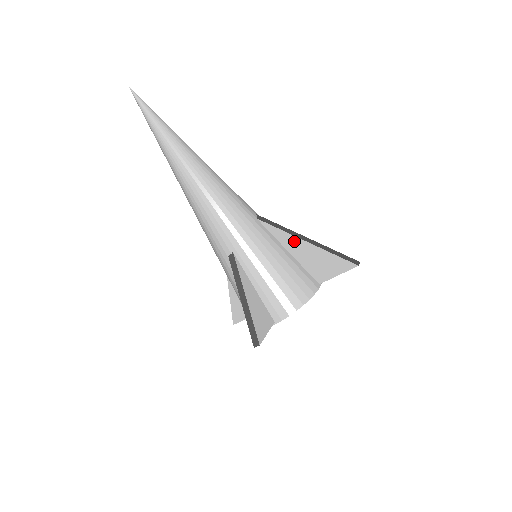
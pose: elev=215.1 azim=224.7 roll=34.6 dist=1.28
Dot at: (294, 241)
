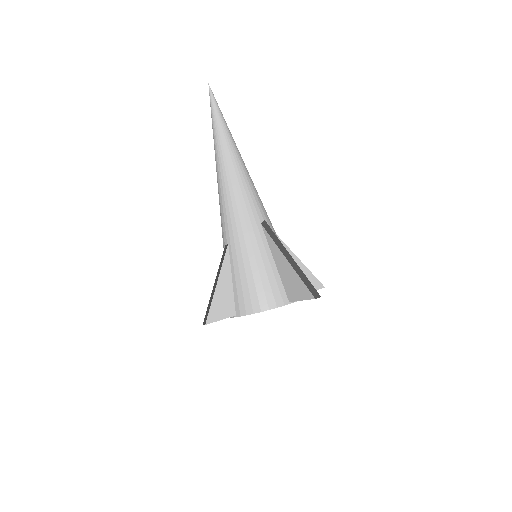
Dot at: (279, 254)
